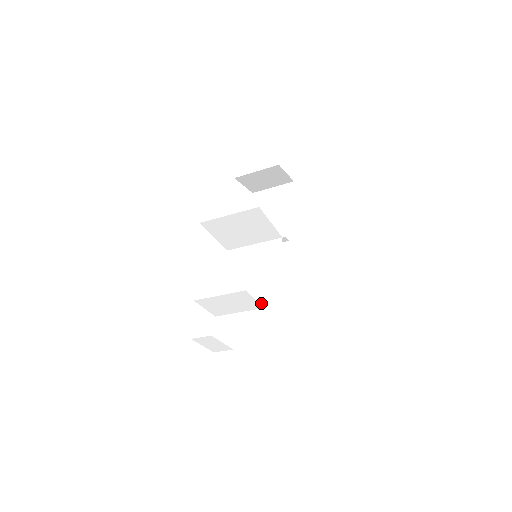
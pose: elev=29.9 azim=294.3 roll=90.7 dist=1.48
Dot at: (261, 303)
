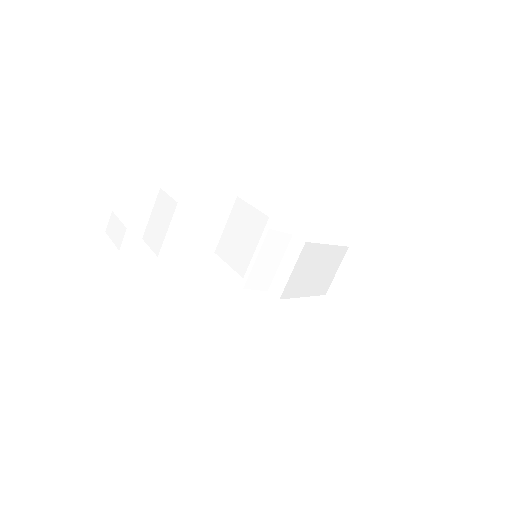
Dot at: occluded
